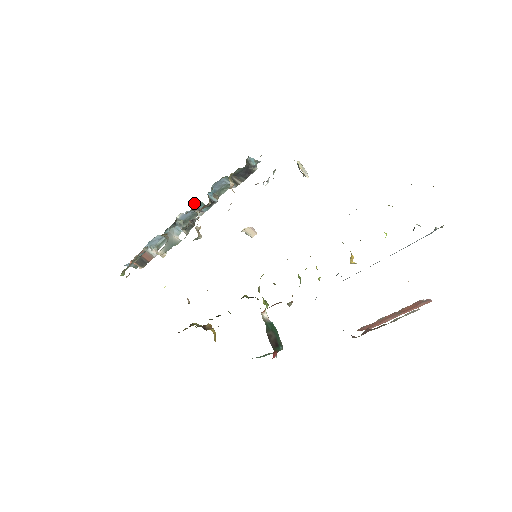
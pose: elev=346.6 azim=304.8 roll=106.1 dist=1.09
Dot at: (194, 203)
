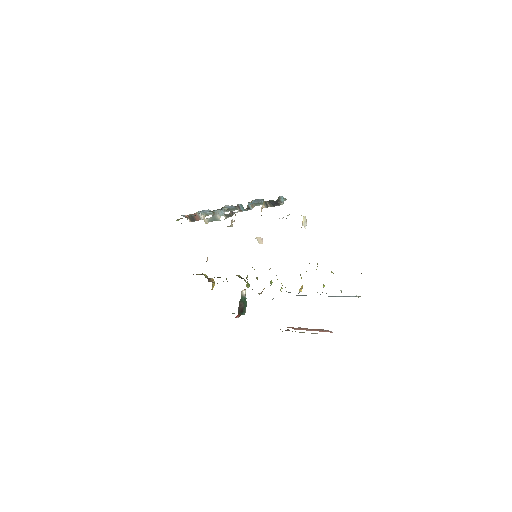
Dot at: occluded
